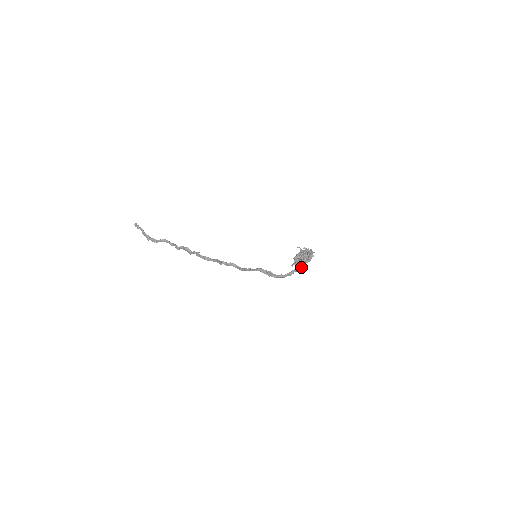
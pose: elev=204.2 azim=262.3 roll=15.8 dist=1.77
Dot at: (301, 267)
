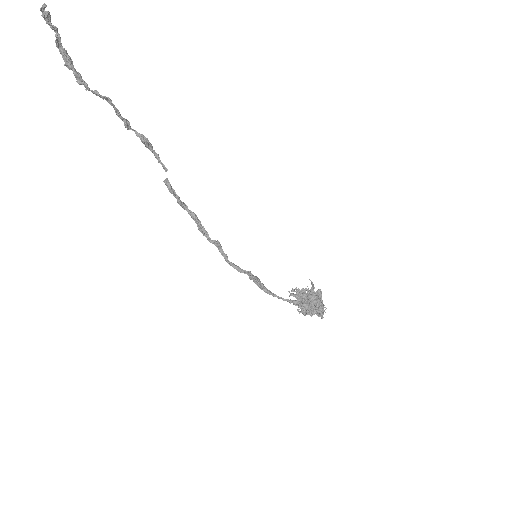
Dot at: (298, 305)
